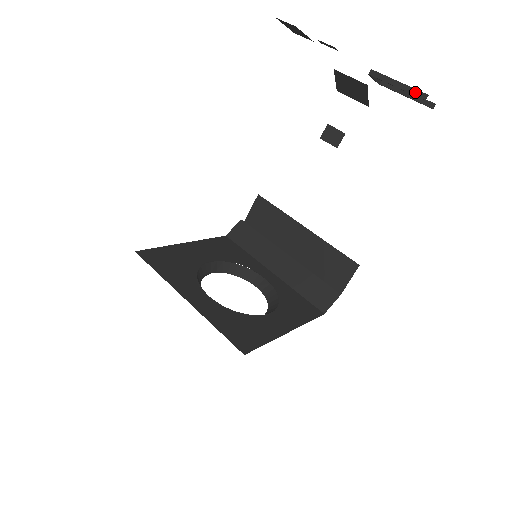
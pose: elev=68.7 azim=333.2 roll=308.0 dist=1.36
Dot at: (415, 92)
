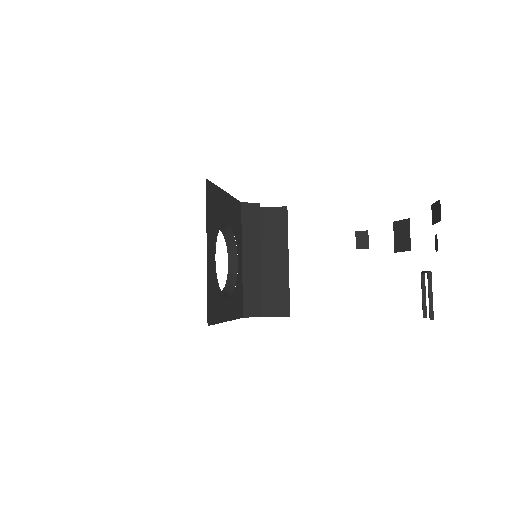
Dot at: (432, 310)
